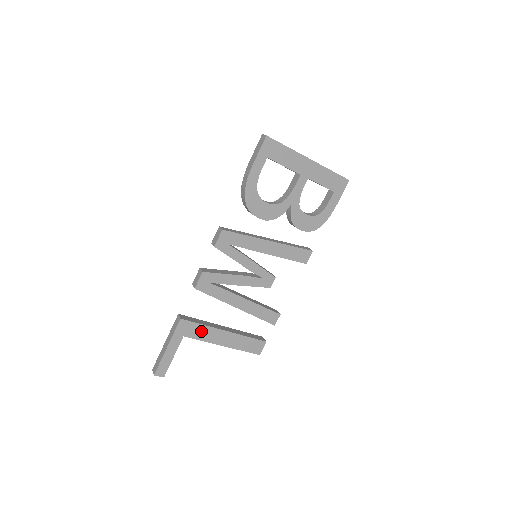
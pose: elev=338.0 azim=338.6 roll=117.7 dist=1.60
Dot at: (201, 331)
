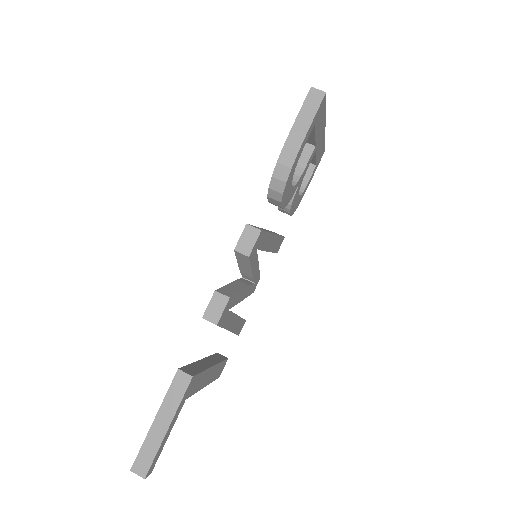
Dot at: (199, 381)
